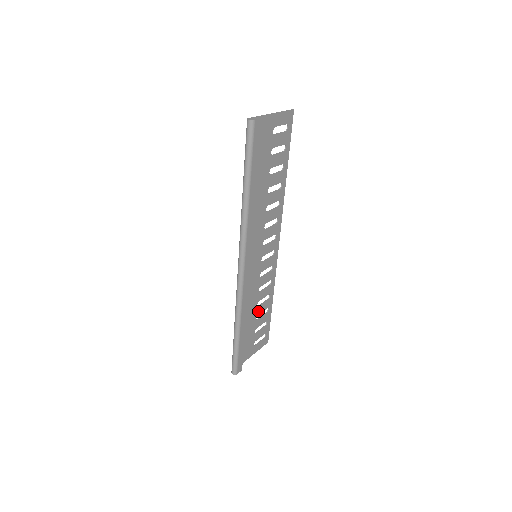
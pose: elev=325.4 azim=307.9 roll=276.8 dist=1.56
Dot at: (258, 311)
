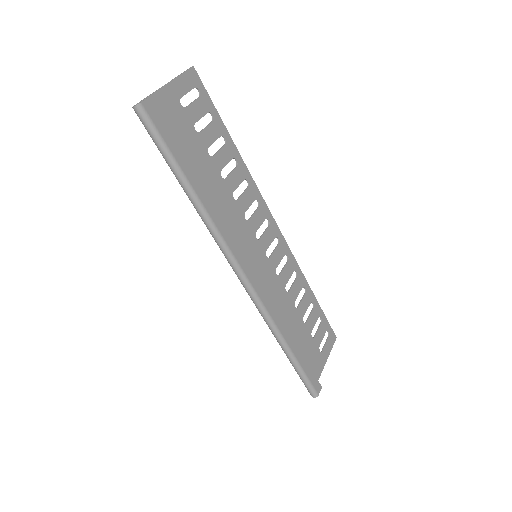
Dot at: (301, 313)
